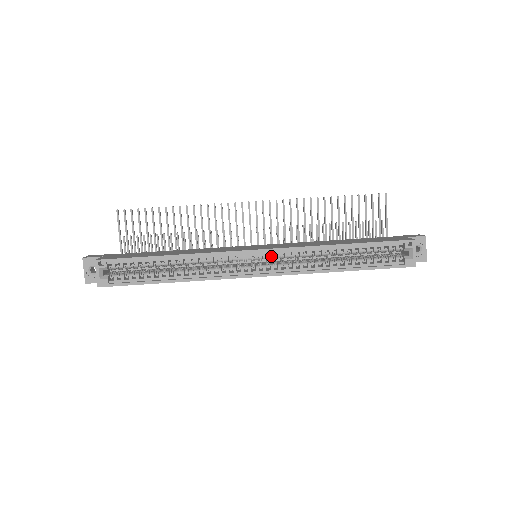
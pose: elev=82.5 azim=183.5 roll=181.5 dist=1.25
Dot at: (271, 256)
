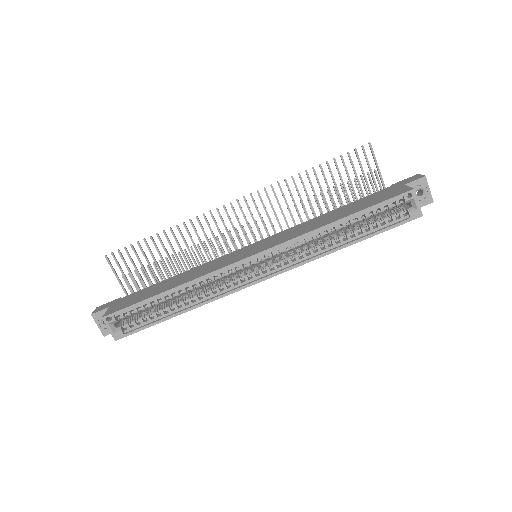
Dot at: (270, 256)
